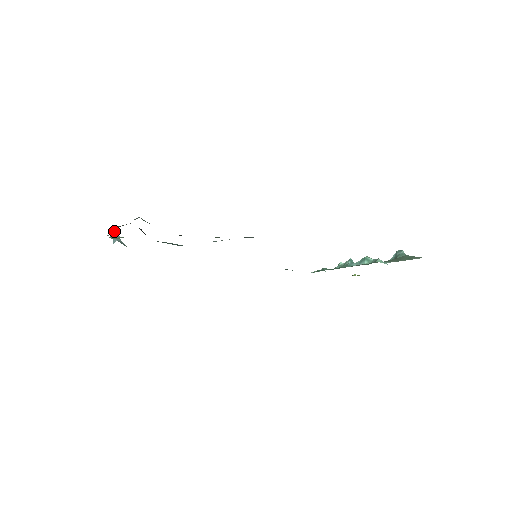
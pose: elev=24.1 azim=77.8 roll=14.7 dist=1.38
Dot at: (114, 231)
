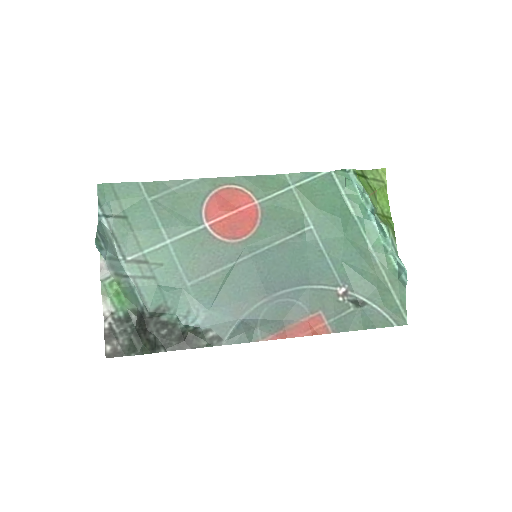
Dot at: occluded
